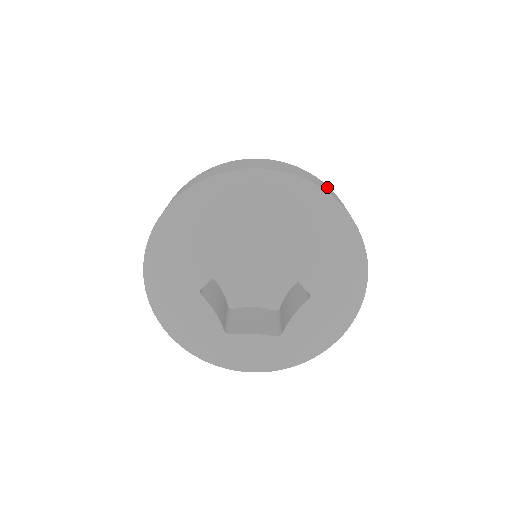
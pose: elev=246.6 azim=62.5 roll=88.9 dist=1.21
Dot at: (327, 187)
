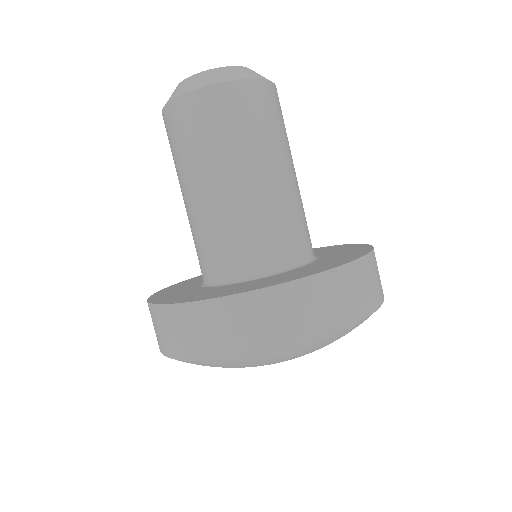
Dot at: (351, 281)
